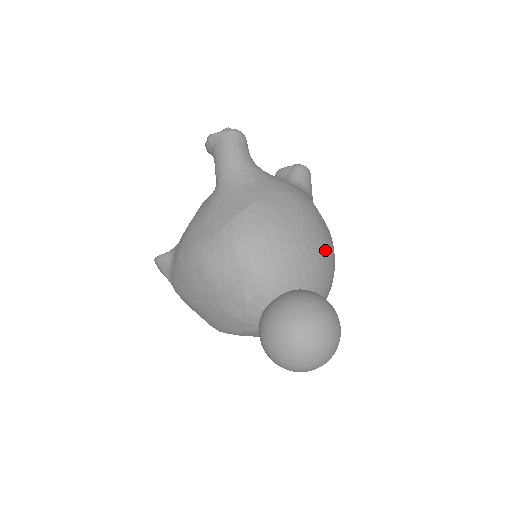
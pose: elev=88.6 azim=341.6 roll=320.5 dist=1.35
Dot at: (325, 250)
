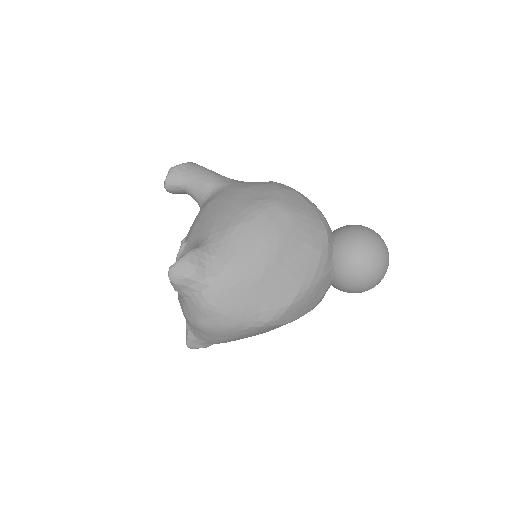
Dot at: occluded
